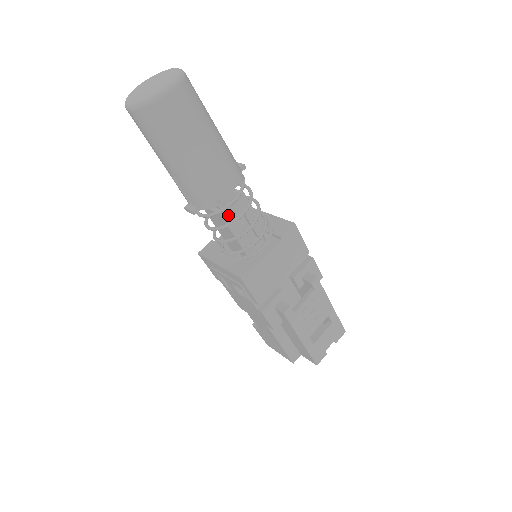
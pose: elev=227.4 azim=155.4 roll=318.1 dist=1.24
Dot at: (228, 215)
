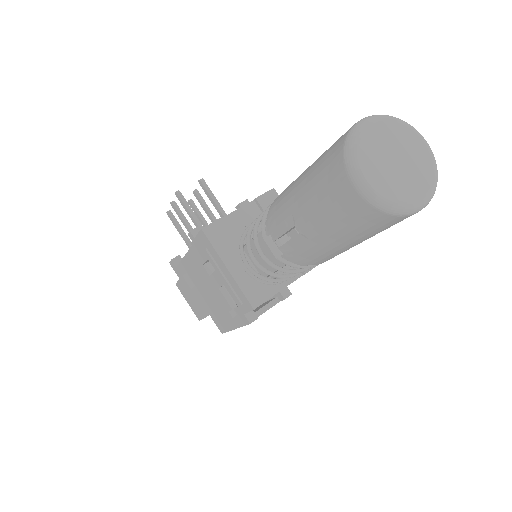
Dot at: occluded
